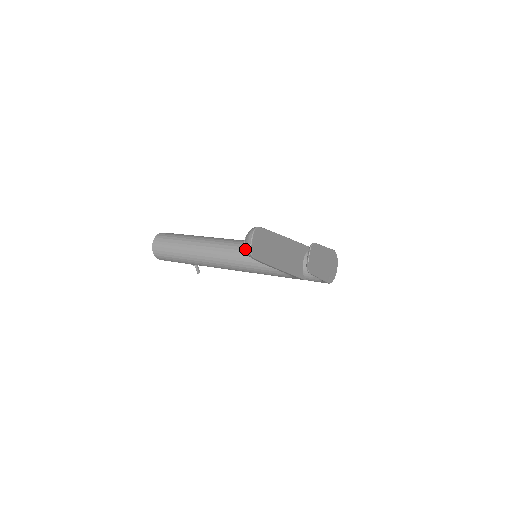
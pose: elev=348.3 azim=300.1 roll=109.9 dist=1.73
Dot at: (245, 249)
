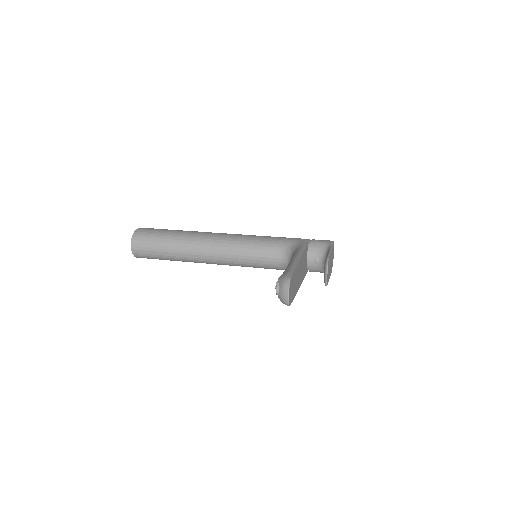
Dot at: (280, 299)
